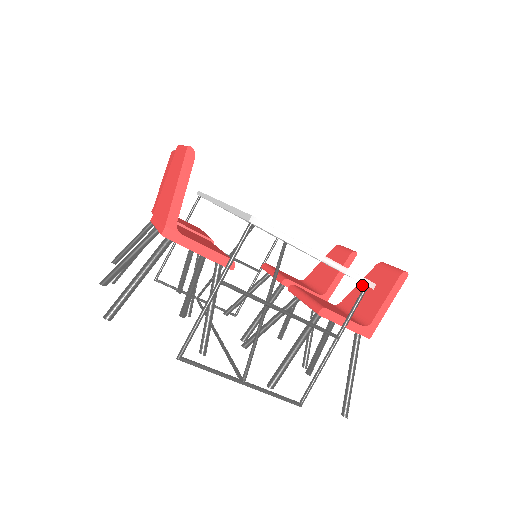
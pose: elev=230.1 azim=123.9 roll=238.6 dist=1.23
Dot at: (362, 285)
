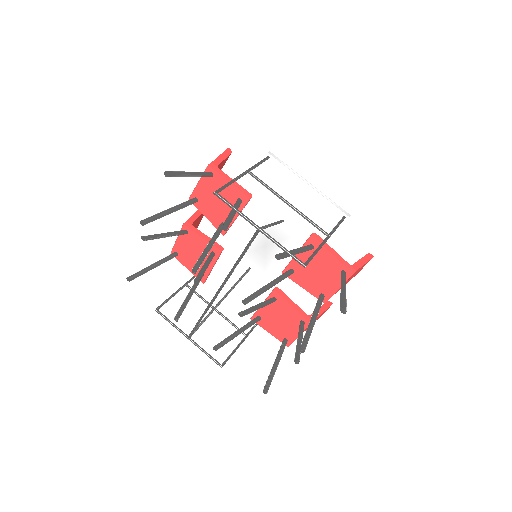
Dot at: occluded
